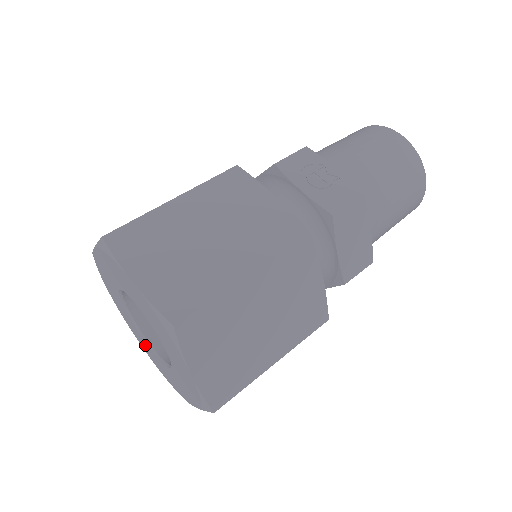
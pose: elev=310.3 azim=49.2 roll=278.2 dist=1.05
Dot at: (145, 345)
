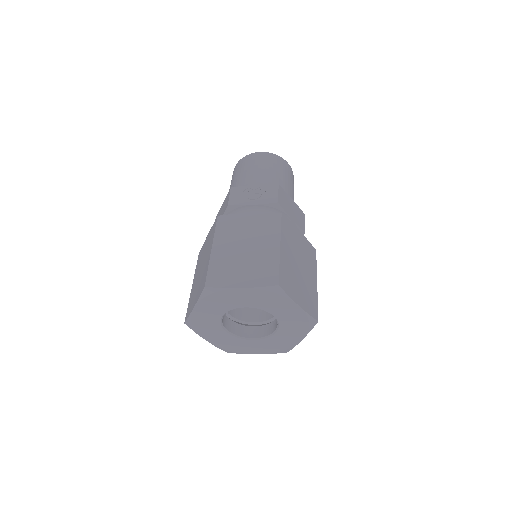
Dot at: (248, 345)
